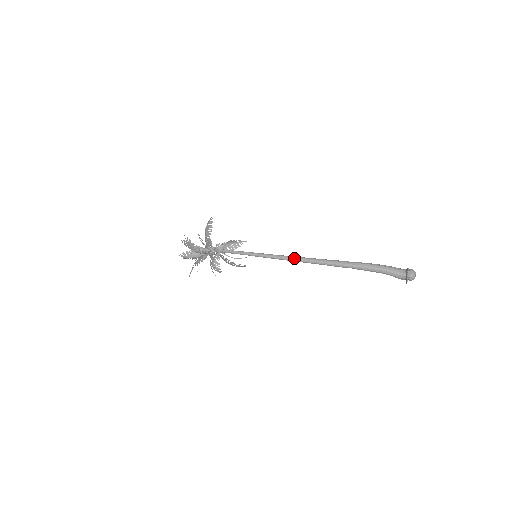
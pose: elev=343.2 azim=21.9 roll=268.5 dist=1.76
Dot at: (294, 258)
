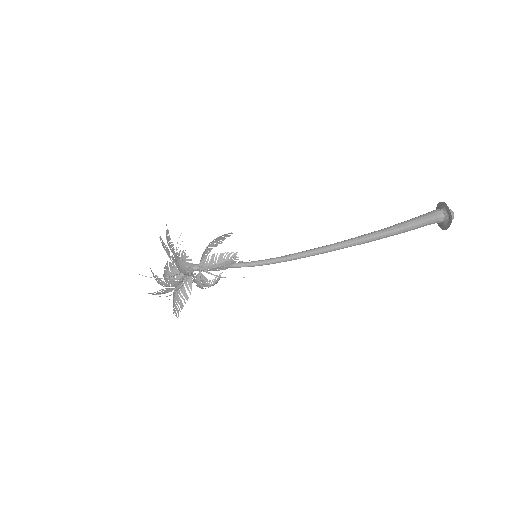
Dot at: (315, 254)
